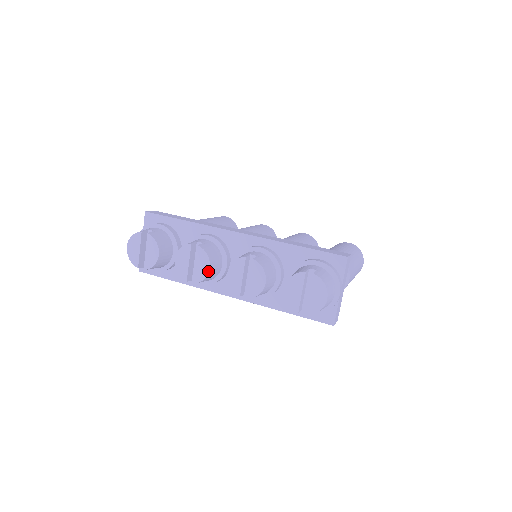
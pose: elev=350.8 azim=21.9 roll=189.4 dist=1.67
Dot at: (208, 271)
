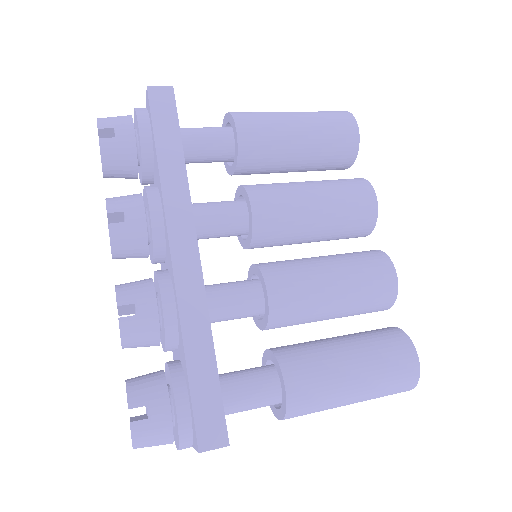
Dot at: (112, 257)
